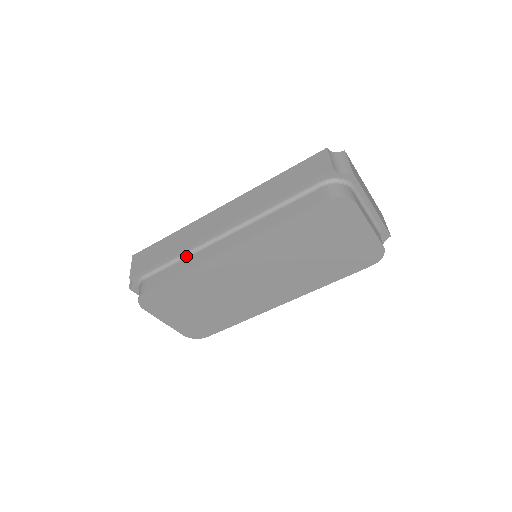
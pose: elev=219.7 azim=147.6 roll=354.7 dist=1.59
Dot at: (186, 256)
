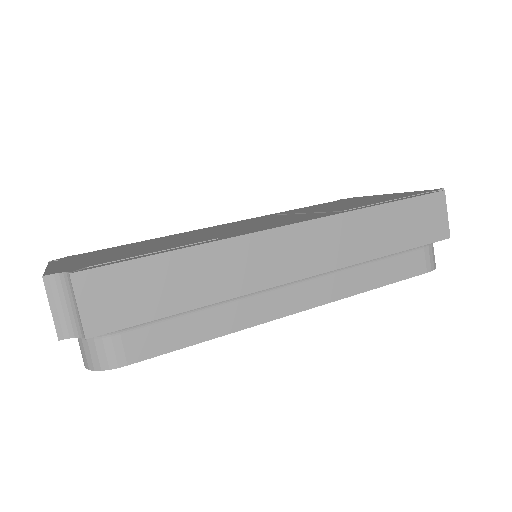
Dot at: (218, 303)
